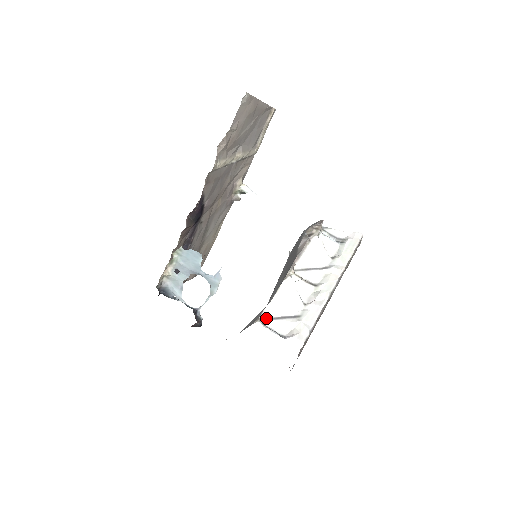
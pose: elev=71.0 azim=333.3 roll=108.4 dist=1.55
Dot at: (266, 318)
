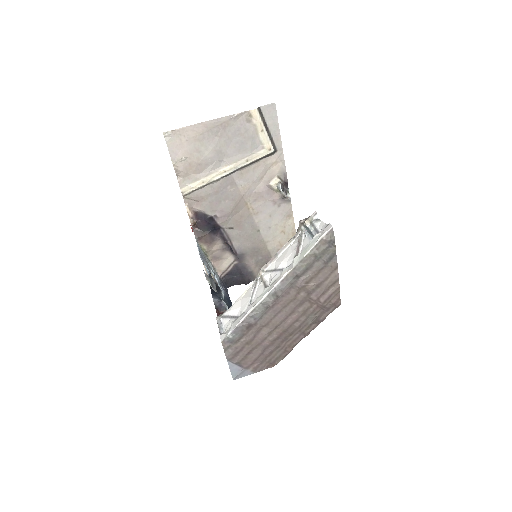
Dot at: (225, 315)
